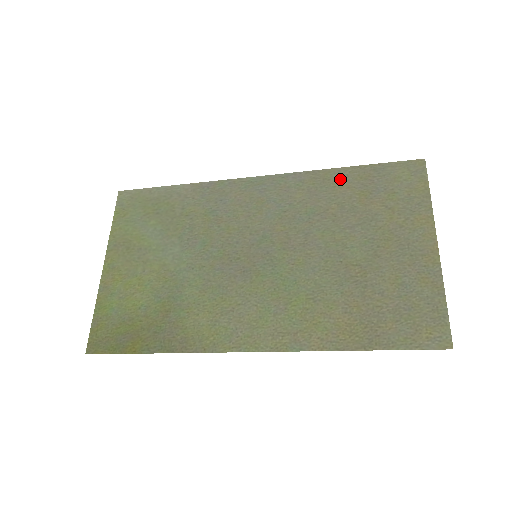
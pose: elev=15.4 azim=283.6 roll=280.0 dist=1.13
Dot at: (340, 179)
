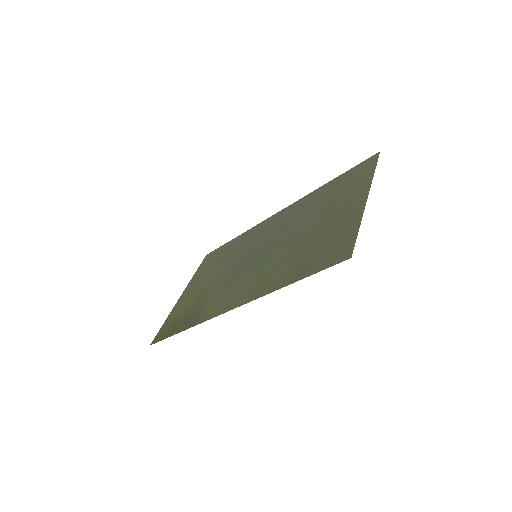
Dot at: (322, 190)
